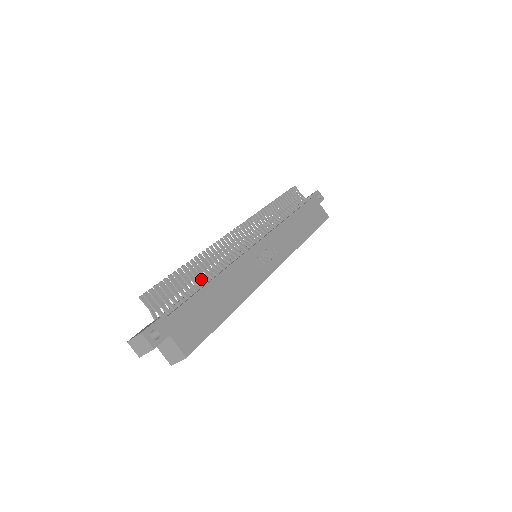
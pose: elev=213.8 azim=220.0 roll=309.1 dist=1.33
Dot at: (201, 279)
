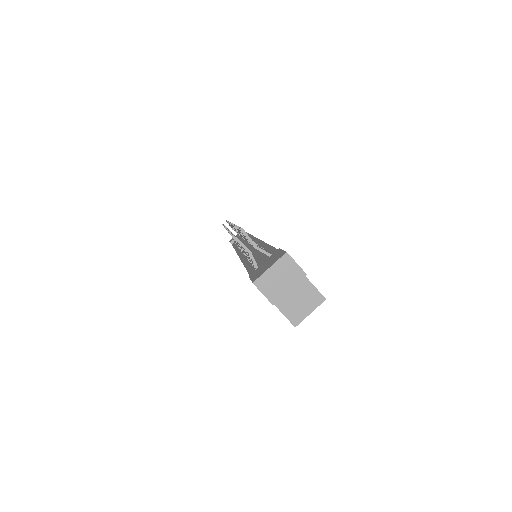
Dot at: occluded
